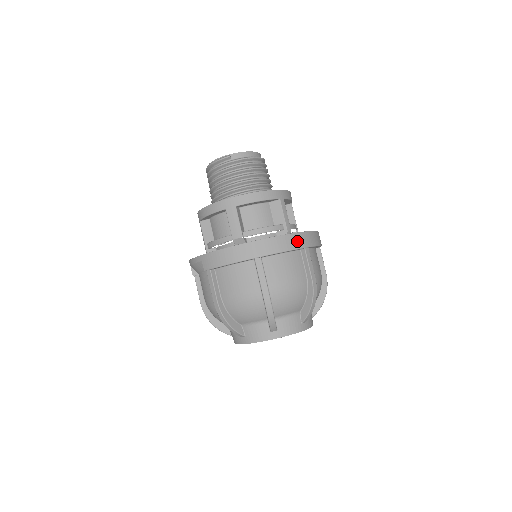
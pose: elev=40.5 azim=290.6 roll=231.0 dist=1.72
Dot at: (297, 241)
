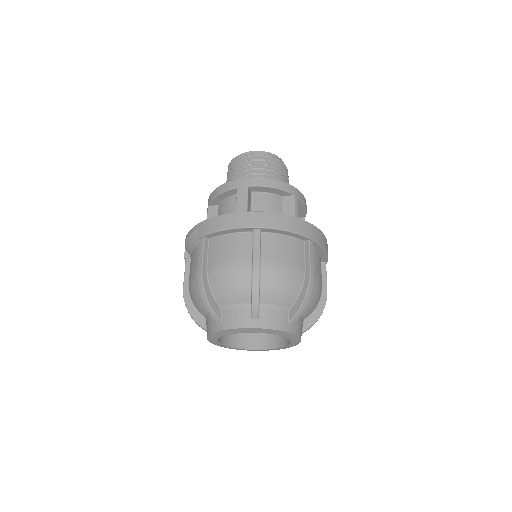
Dot at: (303, 228)
